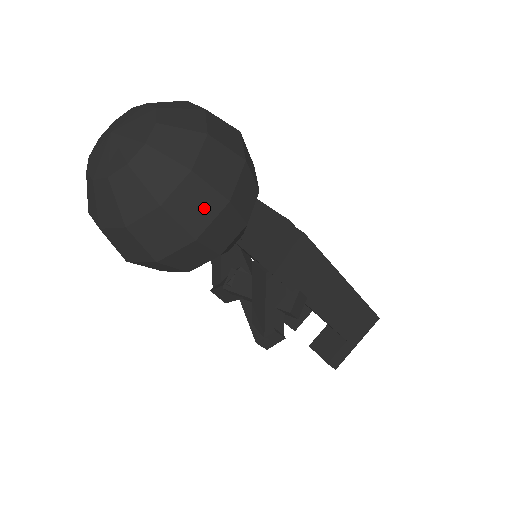
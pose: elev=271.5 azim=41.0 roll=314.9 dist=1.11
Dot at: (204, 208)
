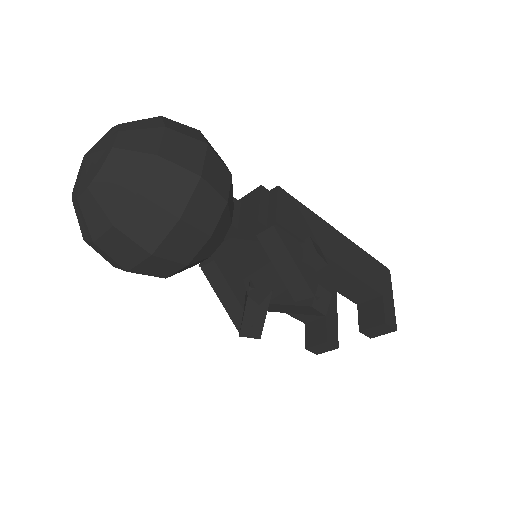
Dot at: (192, 152)
